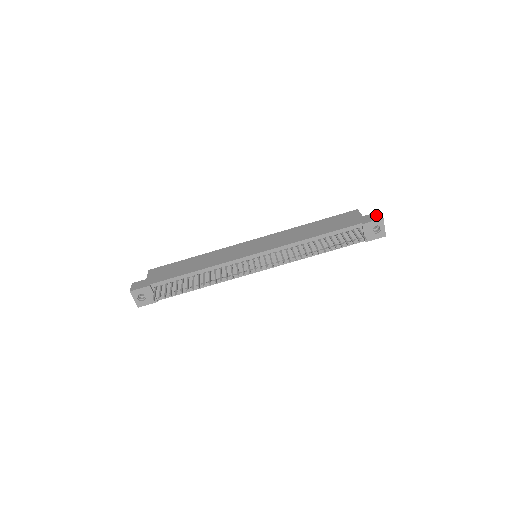
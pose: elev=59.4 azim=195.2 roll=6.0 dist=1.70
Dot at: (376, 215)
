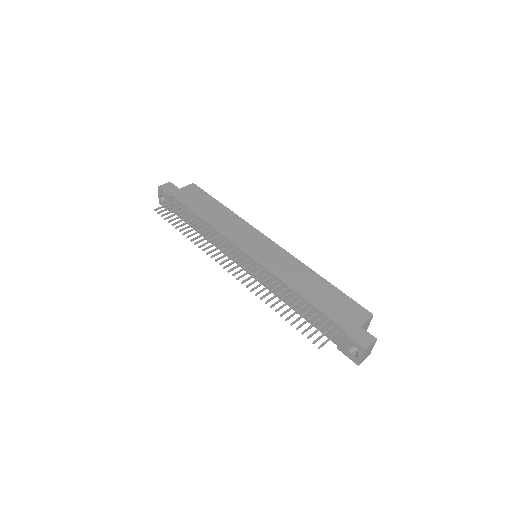
Dot at: (368, 339)
